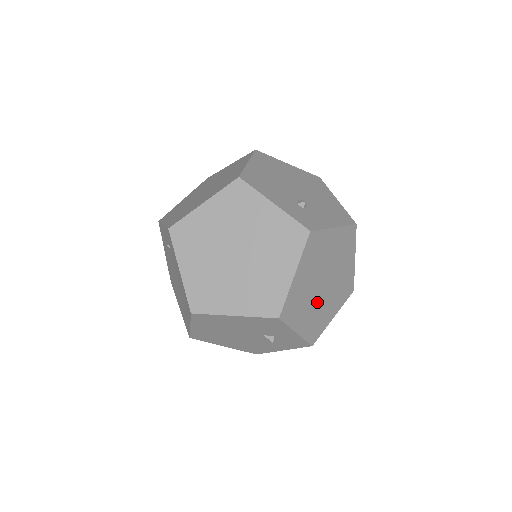
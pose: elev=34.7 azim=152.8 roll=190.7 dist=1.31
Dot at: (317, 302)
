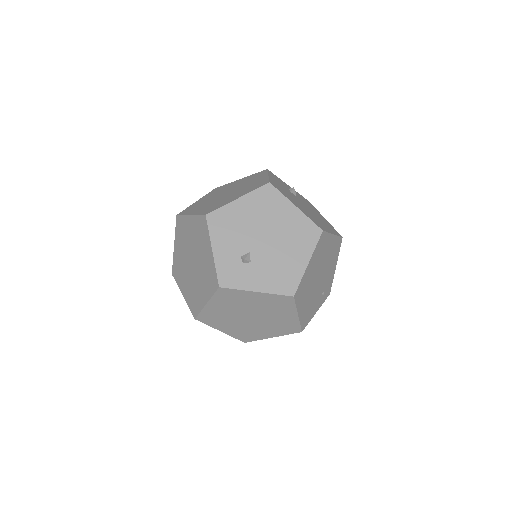
Dot at: (244, 324)
